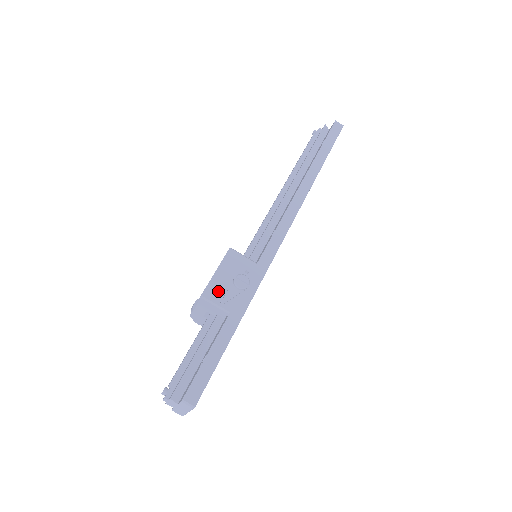
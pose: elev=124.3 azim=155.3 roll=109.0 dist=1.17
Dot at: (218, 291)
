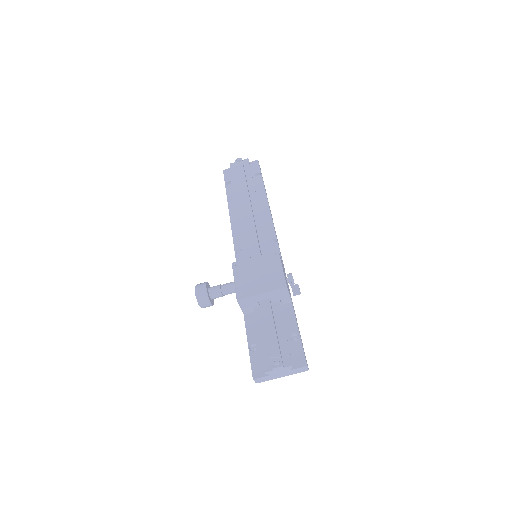
Dot at: occluded
